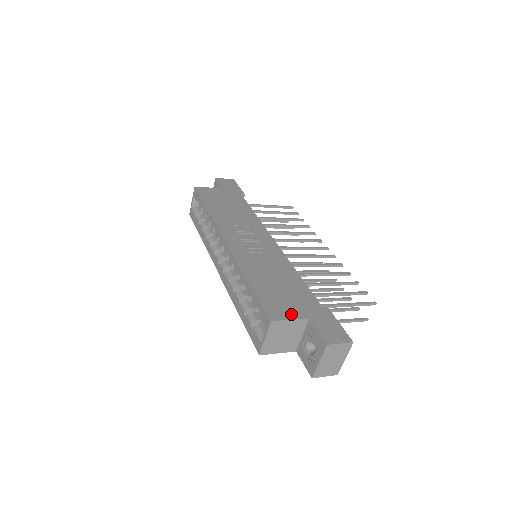
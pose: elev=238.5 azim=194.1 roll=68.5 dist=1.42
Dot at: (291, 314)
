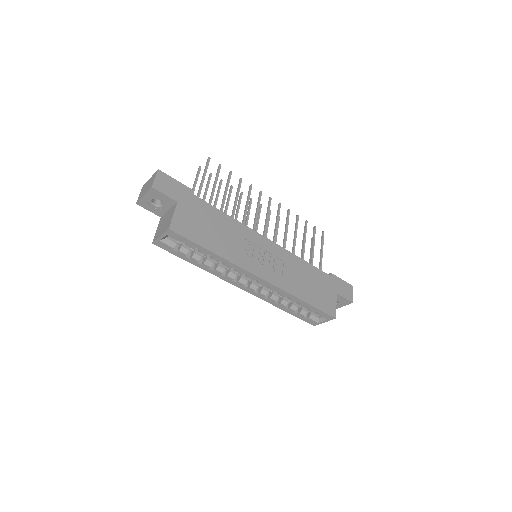
Dot at: (333, 301)
